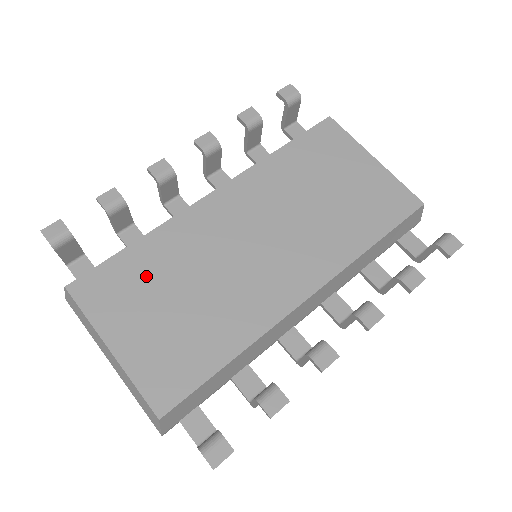
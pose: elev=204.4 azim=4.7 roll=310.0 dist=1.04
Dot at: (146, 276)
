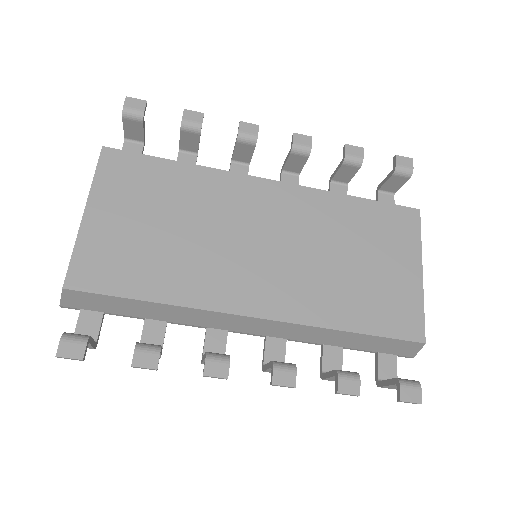
Dot at: (160, 190)
